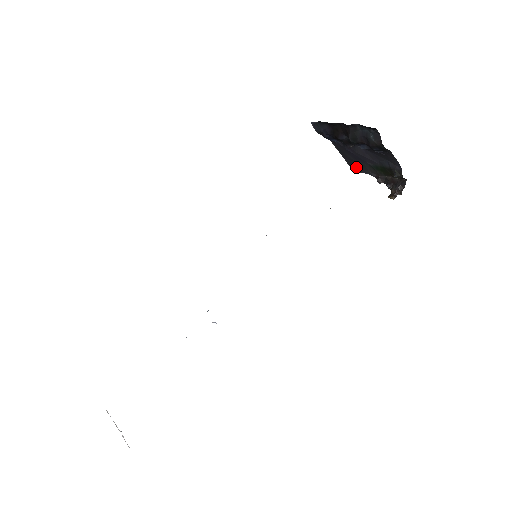
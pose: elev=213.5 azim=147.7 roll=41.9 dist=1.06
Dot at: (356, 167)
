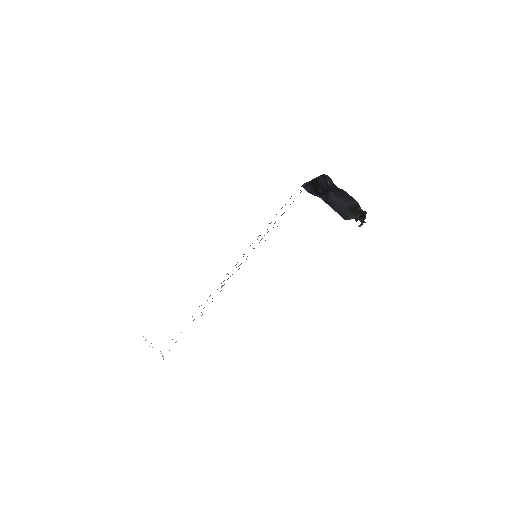
Dot at: (344, 216)
